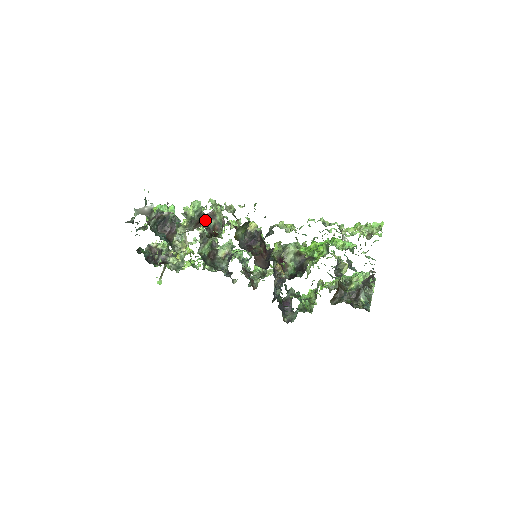
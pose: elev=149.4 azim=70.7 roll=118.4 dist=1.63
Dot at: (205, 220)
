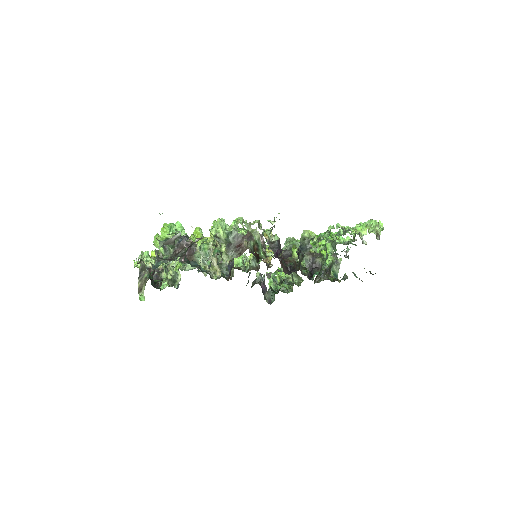
Dot at: (246, 243)
